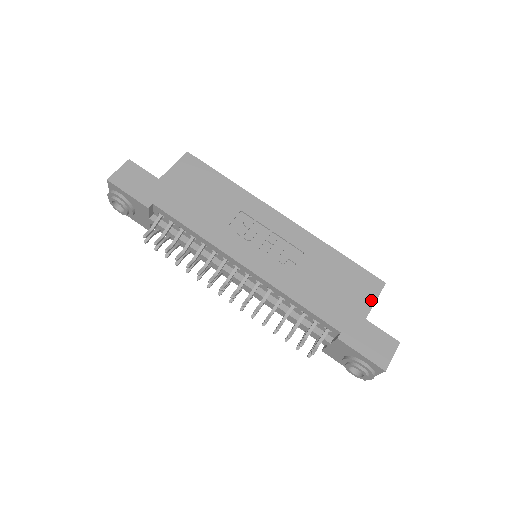
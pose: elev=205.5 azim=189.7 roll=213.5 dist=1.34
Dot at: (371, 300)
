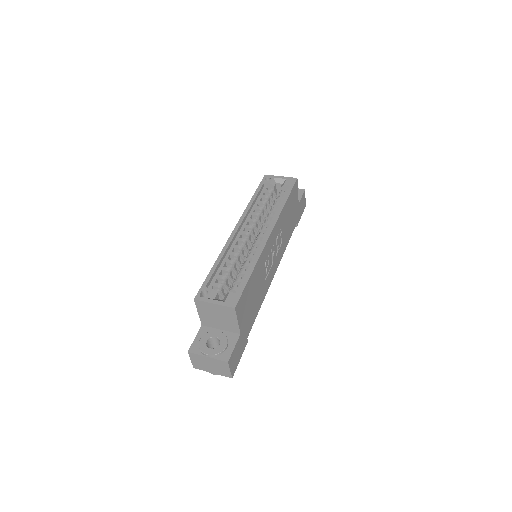
Dot at: (297, 195)
